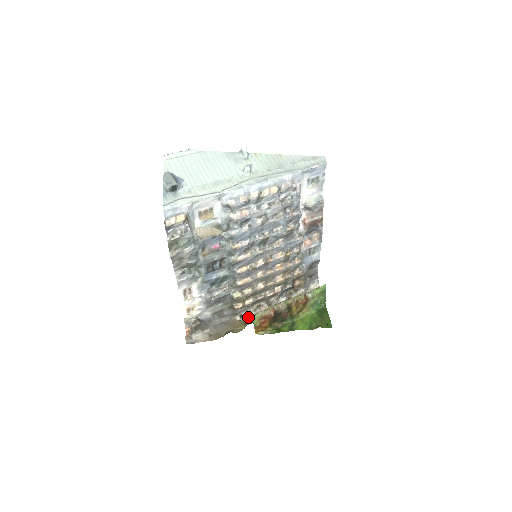
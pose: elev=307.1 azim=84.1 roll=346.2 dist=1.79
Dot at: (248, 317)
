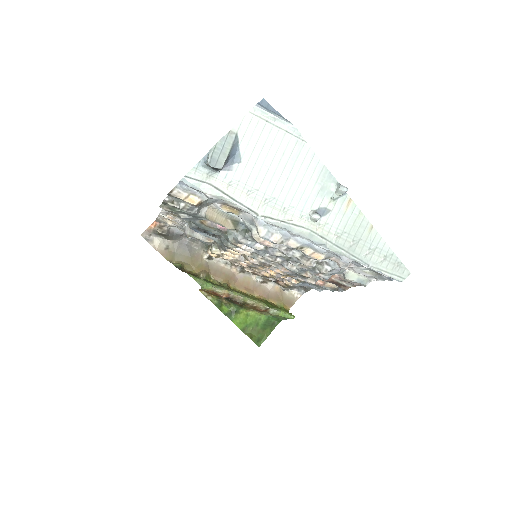
Dot at: (200, 282)
